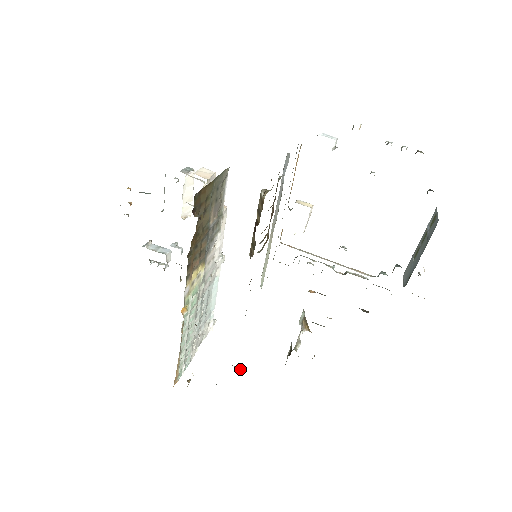
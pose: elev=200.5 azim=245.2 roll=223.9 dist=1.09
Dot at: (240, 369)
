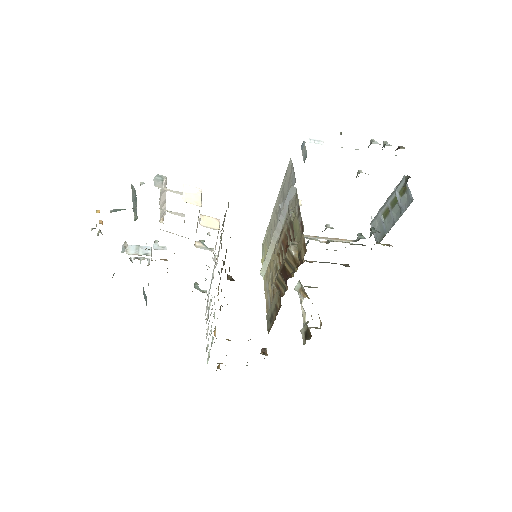
Dot at: (265, 351)
